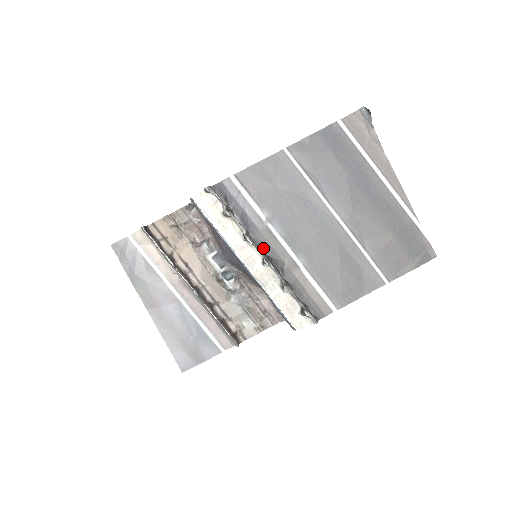
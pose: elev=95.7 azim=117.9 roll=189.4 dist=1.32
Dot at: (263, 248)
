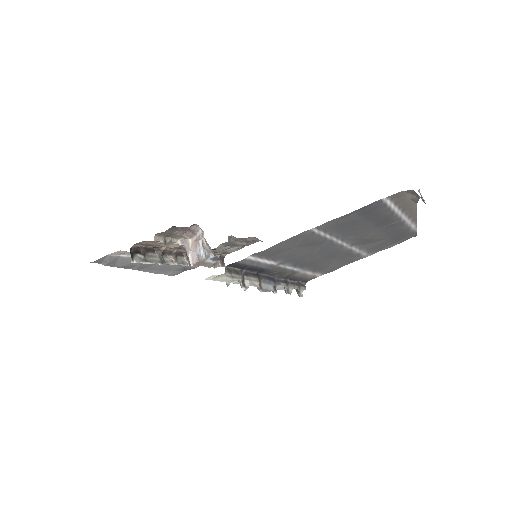
Dot at: (271, 275)
